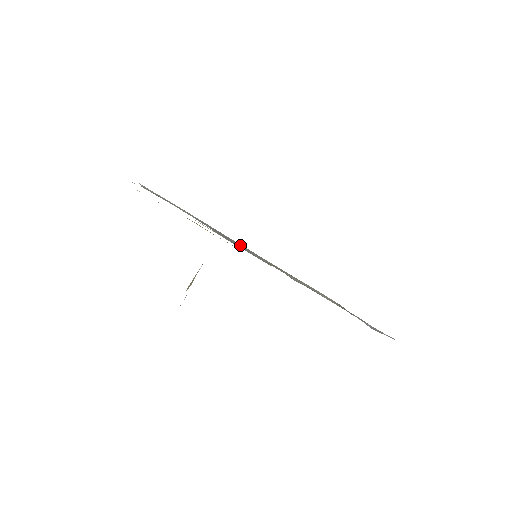
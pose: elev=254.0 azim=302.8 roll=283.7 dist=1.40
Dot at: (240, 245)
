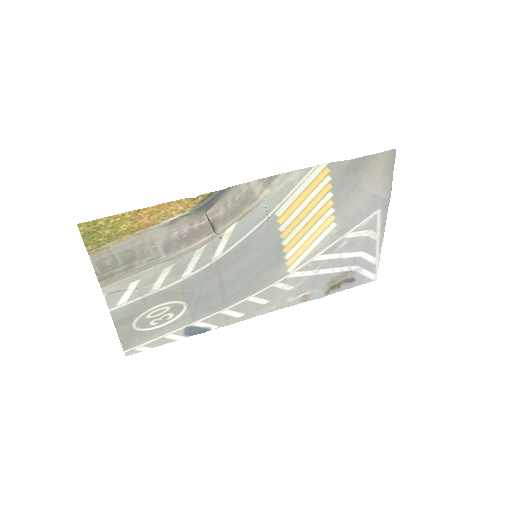
Dot at: (236, 263)
